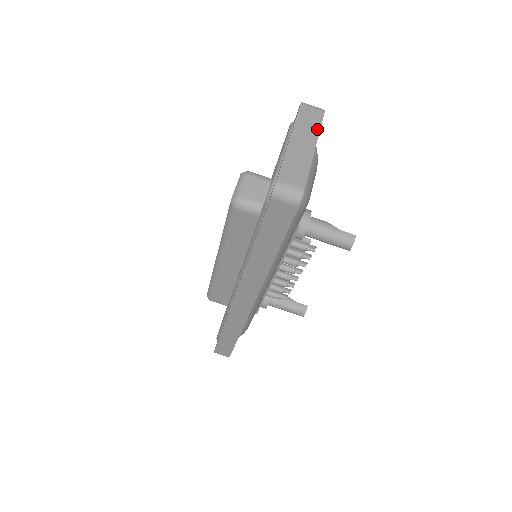
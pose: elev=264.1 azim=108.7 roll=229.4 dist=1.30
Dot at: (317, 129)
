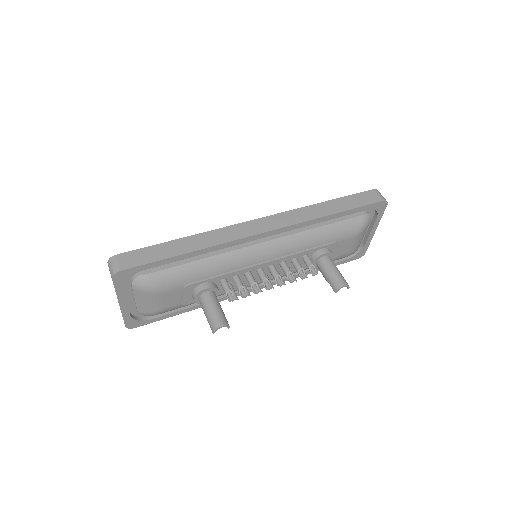
Dot at: (370, 240)
